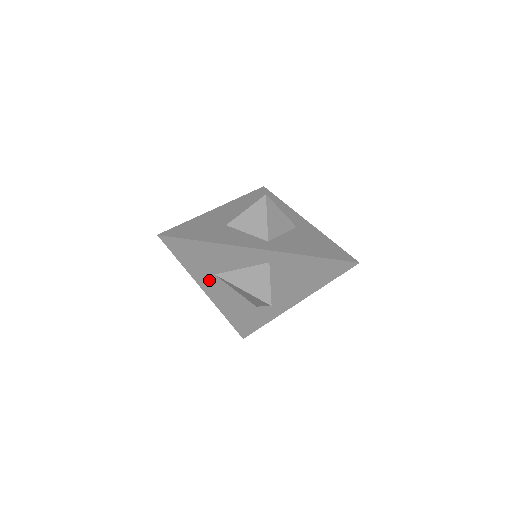
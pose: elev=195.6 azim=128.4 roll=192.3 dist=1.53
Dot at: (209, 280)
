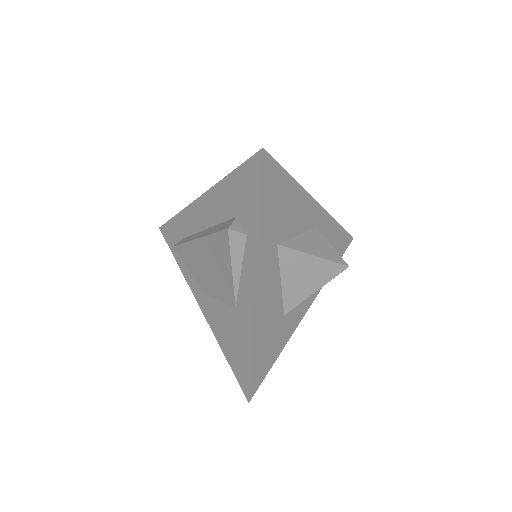
Dot at: (268, 256)
